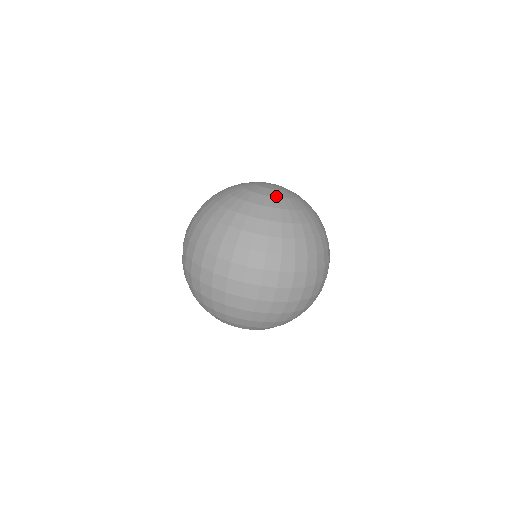
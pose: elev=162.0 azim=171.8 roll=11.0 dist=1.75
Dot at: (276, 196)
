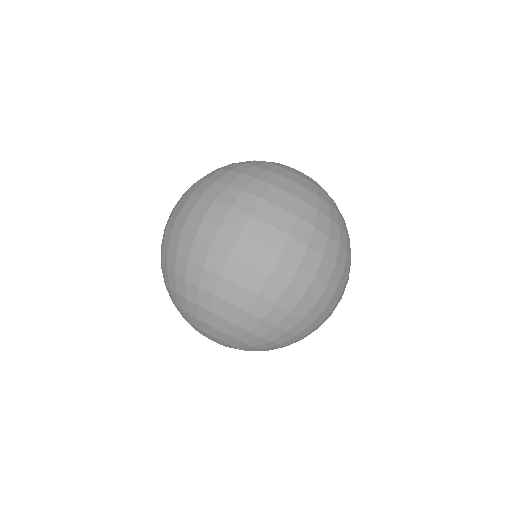
Dot at: occluded
